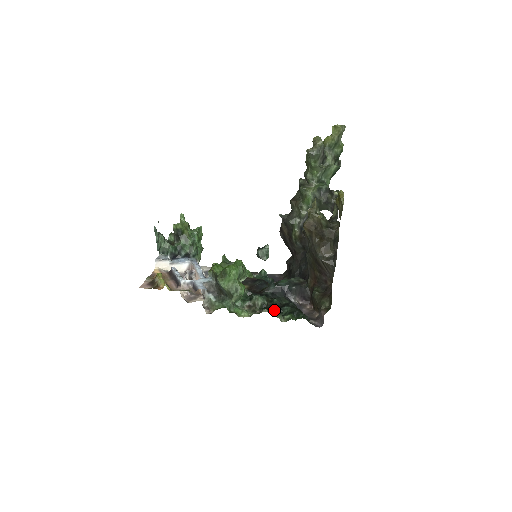
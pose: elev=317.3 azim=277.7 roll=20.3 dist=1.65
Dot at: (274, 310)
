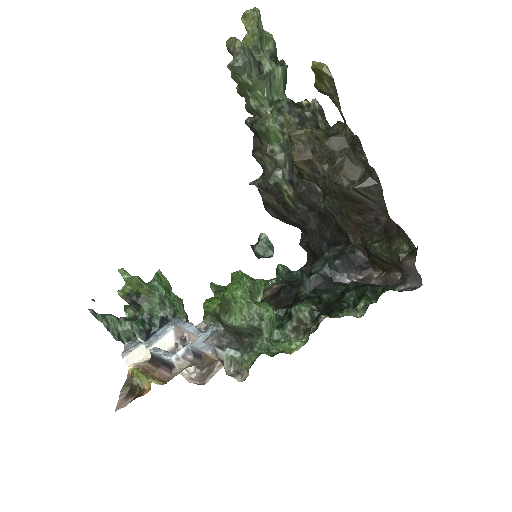
Dot at: (334, 309)
